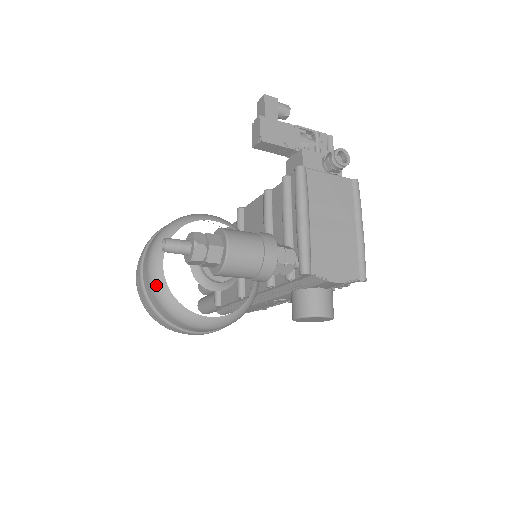
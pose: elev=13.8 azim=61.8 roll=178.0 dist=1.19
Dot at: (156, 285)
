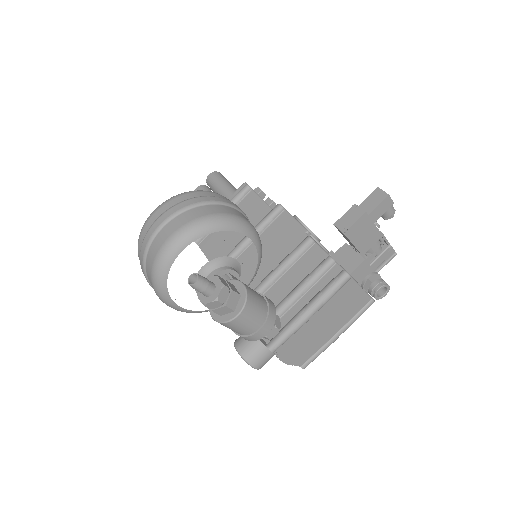
Dot at: (161, 262)
